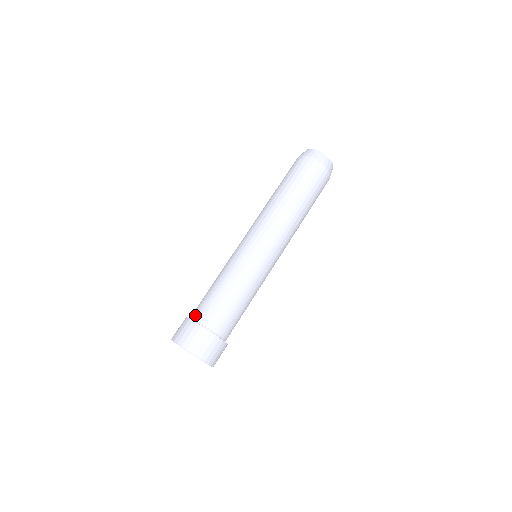
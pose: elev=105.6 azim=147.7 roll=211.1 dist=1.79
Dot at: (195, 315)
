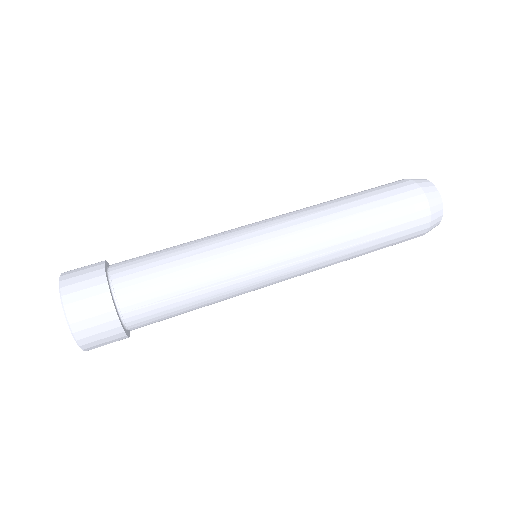
Dot at: occluded
